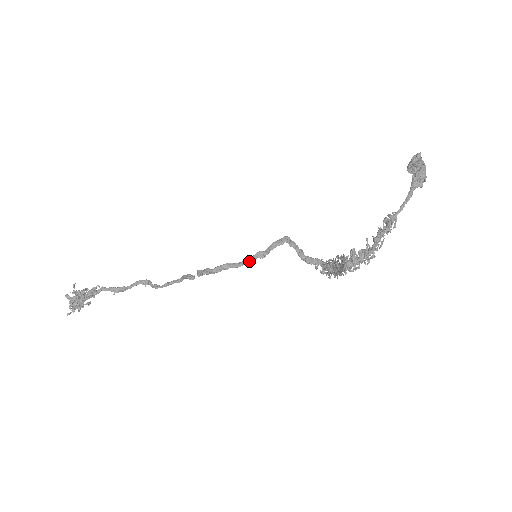
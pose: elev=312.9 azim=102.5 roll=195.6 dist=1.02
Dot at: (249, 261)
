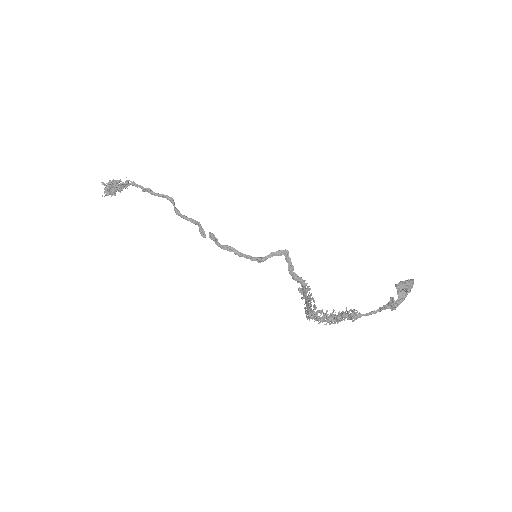
Dot at: occluded
